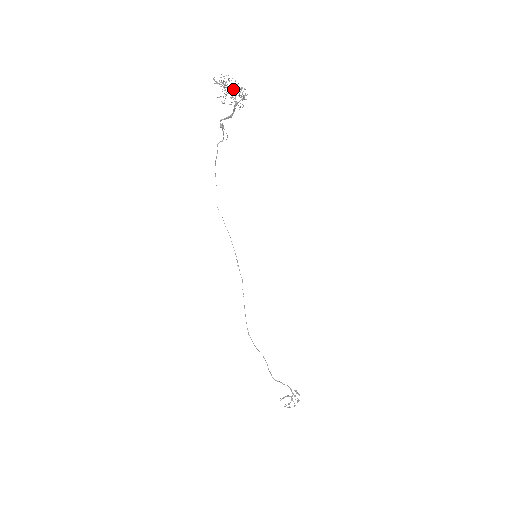
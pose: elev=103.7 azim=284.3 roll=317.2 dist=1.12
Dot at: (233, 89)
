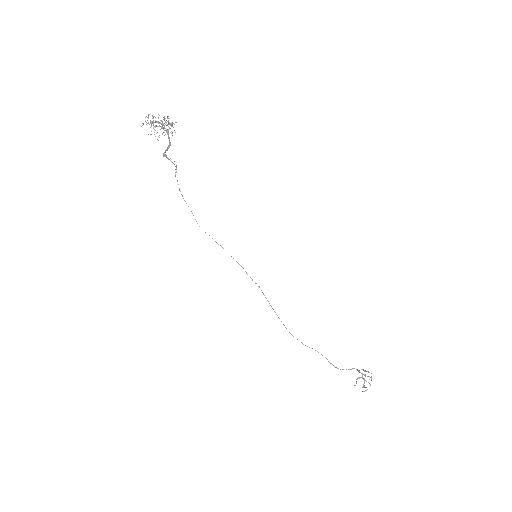
Dot at: (161, 123)
